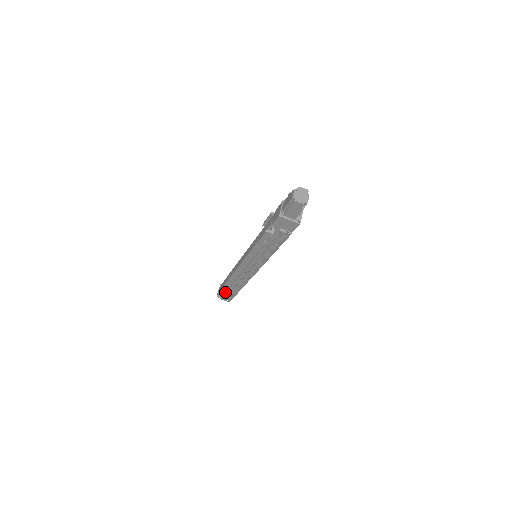
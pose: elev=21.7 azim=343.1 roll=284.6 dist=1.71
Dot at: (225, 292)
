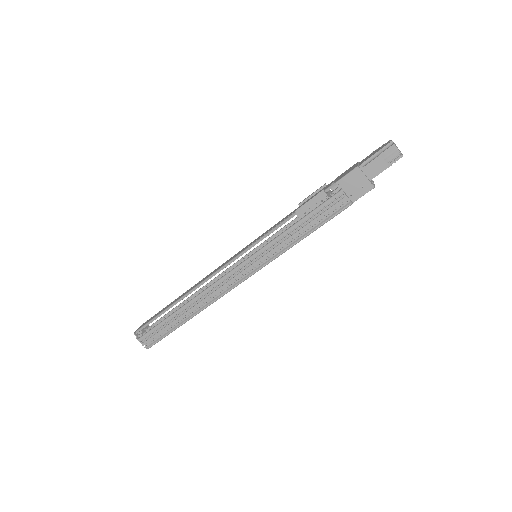
Dot at: (157, 324)
